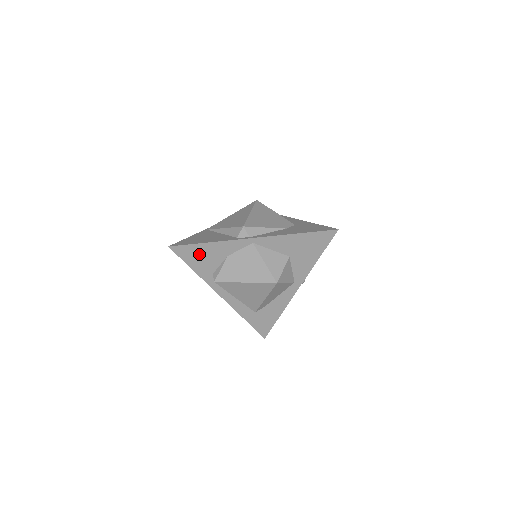
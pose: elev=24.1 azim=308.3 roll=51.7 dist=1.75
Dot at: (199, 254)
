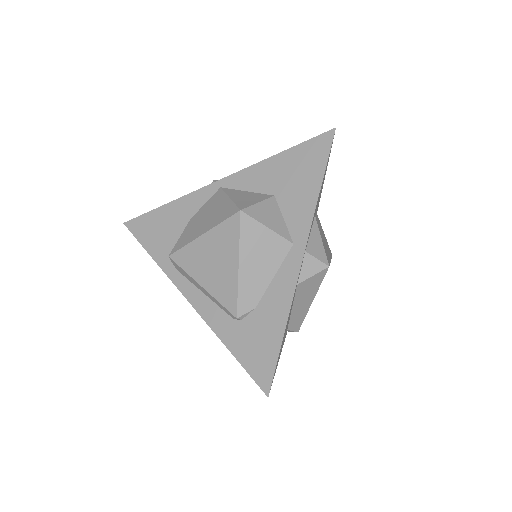
Dot at: (157, 225)
